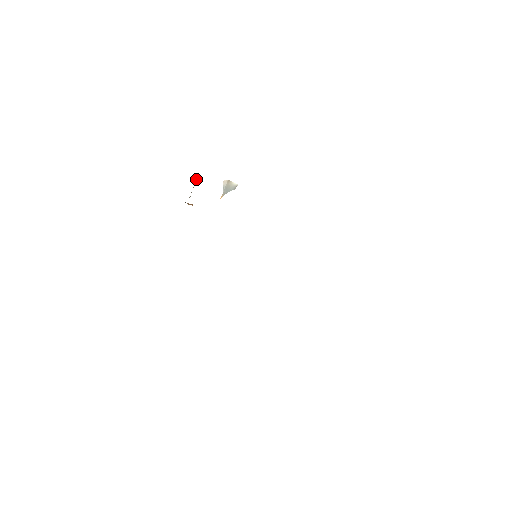
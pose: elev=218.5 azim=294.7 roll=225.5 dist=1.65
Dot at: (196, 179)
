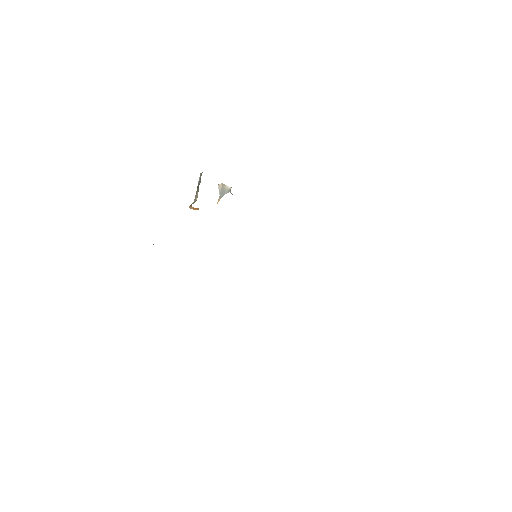
Dot at: occluded
